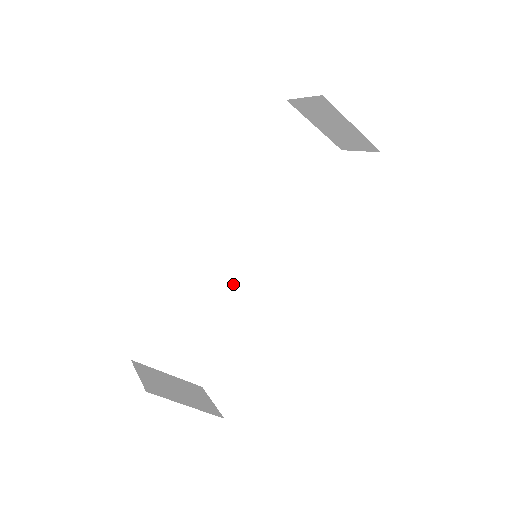
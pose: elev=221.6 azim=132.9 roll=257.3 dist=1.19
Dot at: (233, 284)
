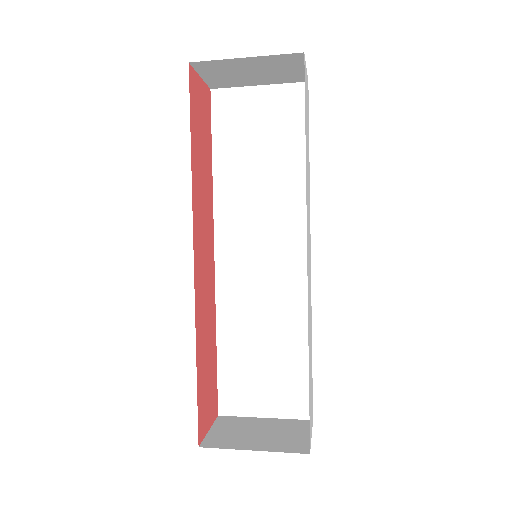
Dot at: (276, 295)
